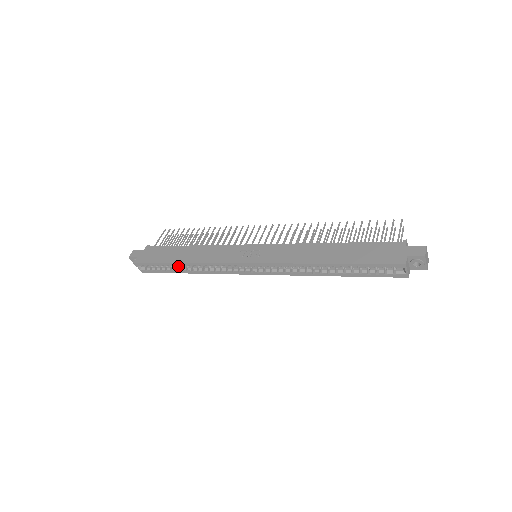
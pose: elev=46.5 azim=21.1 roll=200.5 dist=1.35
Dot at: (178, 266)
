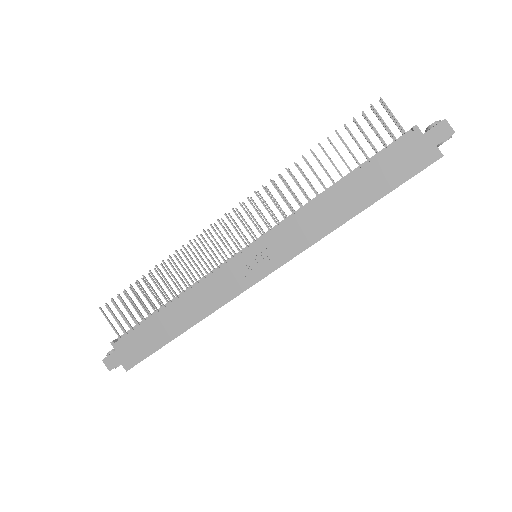
Dot at: occluded
